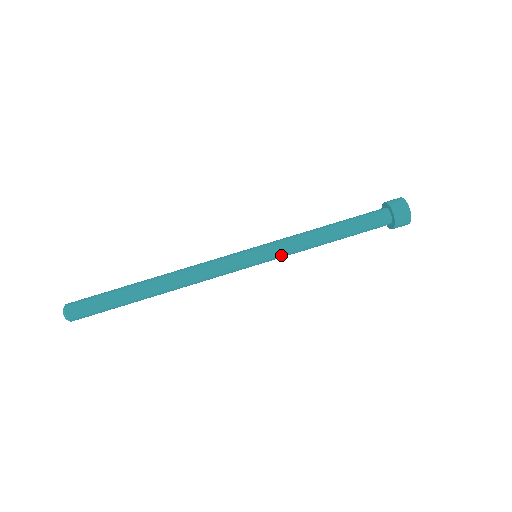
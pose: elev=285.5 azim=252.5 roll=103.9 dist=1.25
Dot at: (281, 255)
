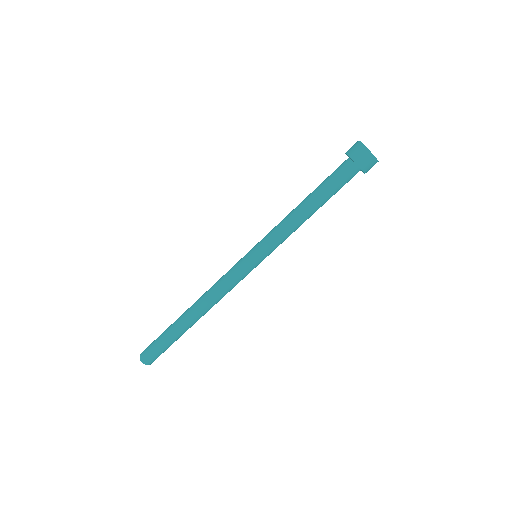
Dot at: occluded
